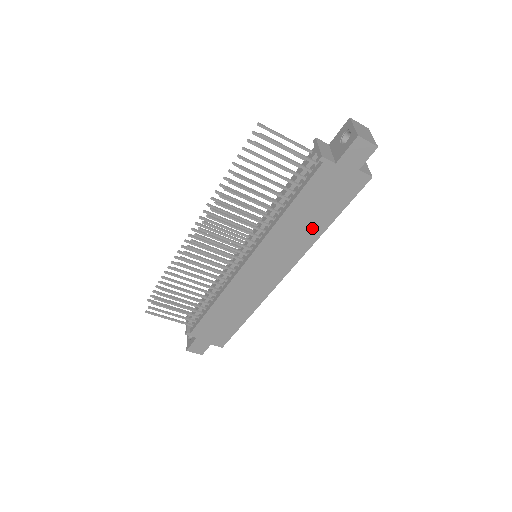
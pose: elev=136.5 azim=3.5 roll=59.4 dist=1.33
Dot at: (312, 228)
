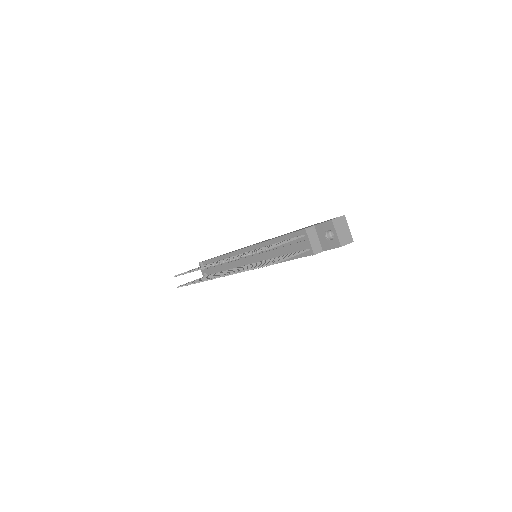
Dot at: occluded
